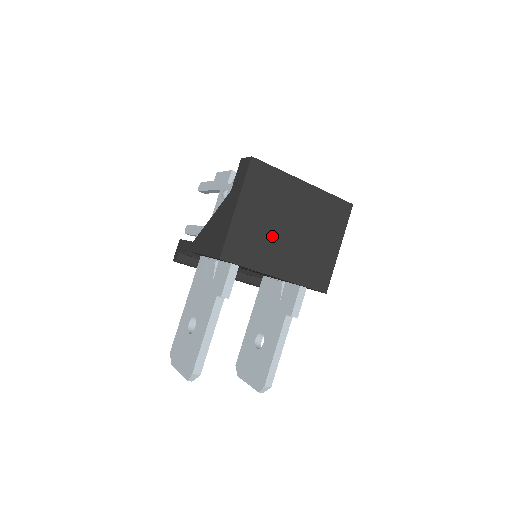
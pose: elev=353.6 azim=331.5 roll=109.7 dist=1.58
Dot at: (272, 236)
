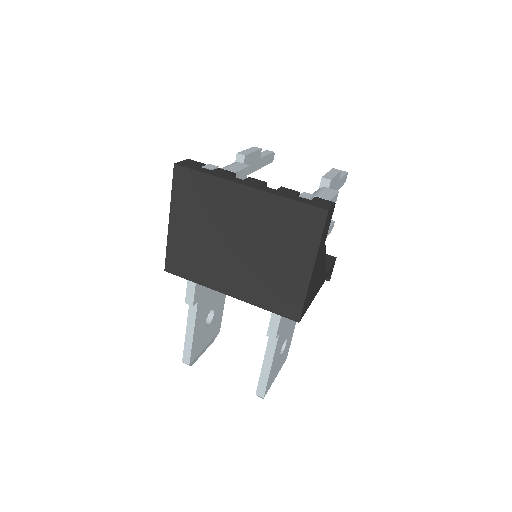
Dot at: (215, 251)
